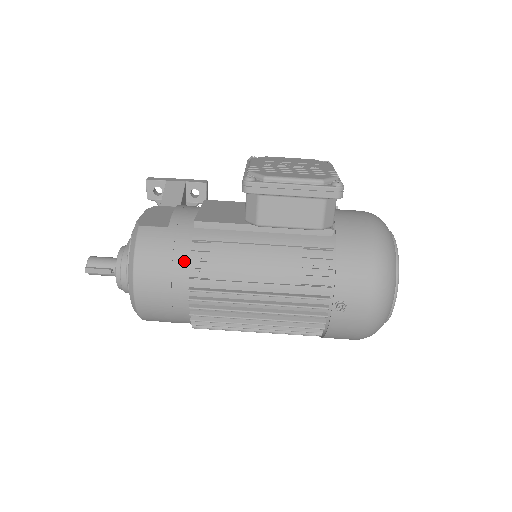
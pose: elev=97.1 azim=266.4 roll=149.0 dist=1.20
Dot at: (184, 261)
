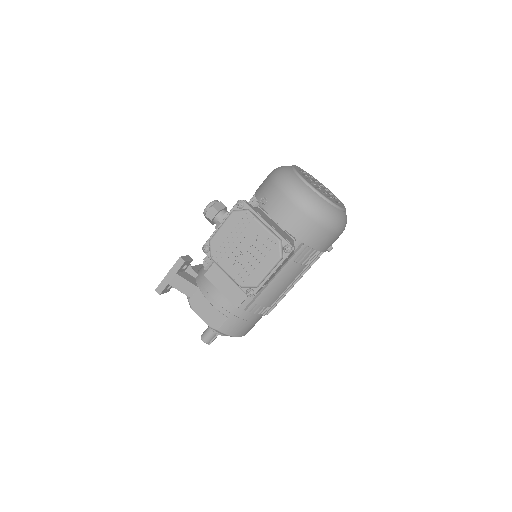
Dot at: (253, 316)
